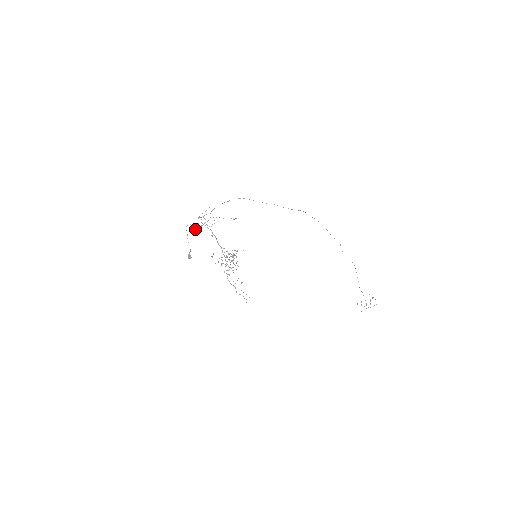
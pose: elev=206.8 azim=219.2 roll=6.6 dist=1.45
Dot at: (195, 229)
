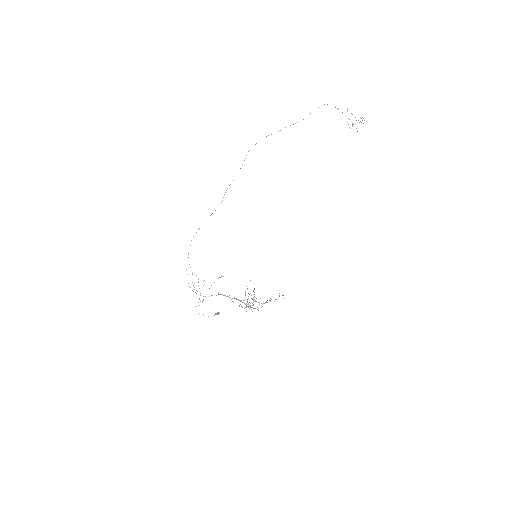
Dot at: occluded
